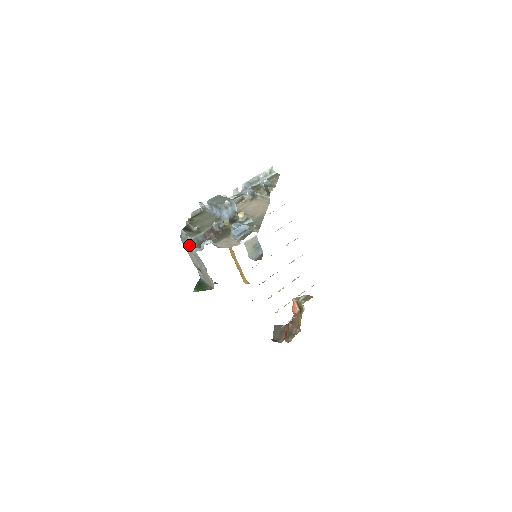
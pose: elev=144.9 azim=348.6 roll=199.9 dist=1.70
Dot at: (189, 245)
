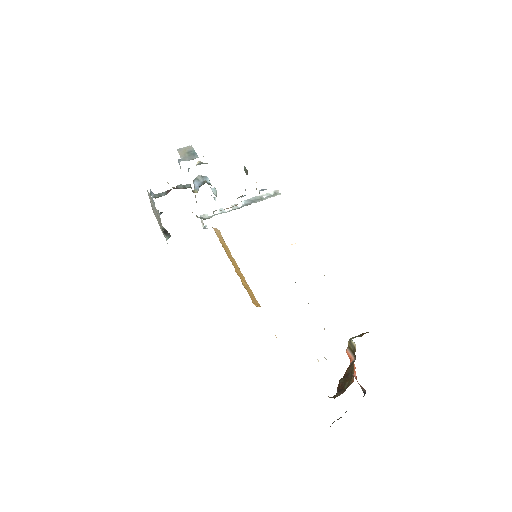
Dot at: occluded
